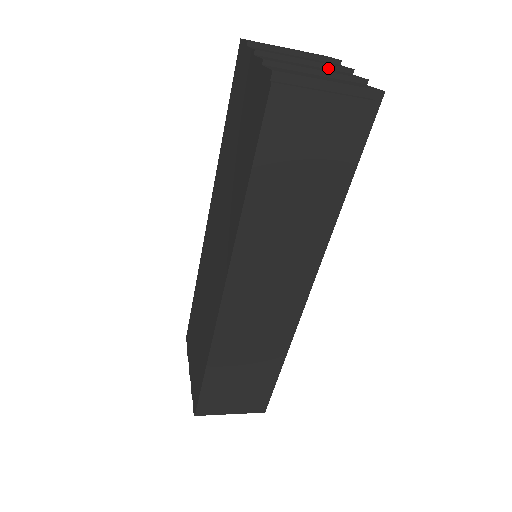
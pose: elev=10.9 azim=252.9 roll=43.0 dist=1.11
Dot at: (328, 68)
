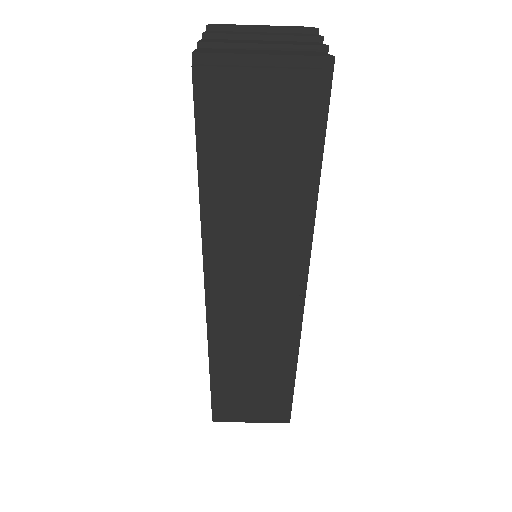
Dot at: (291, 40)
